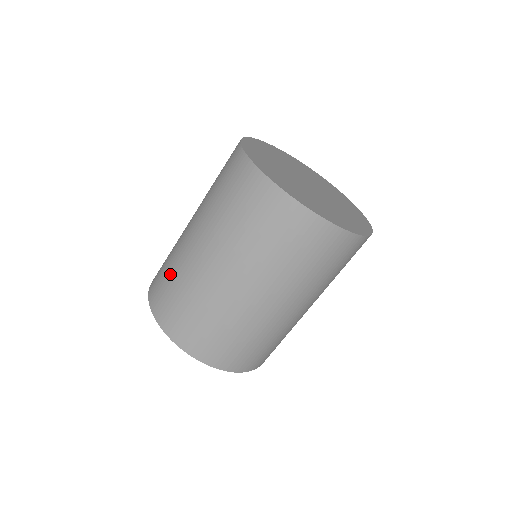
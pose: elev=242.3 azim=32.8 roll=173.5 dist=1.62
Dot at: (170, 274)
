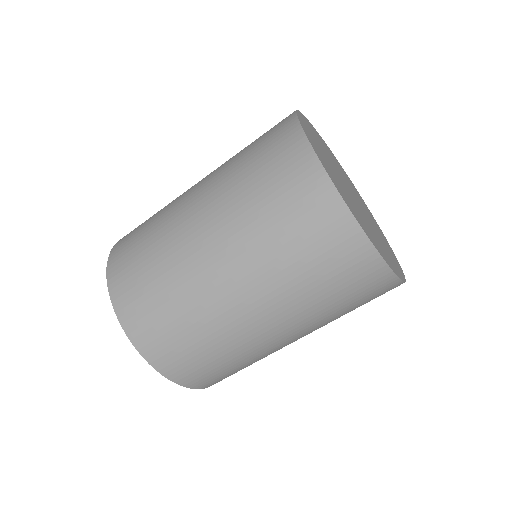
Dot at: (149, 224)
